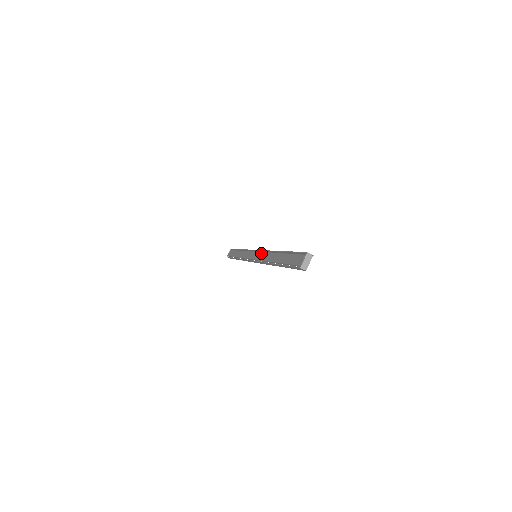
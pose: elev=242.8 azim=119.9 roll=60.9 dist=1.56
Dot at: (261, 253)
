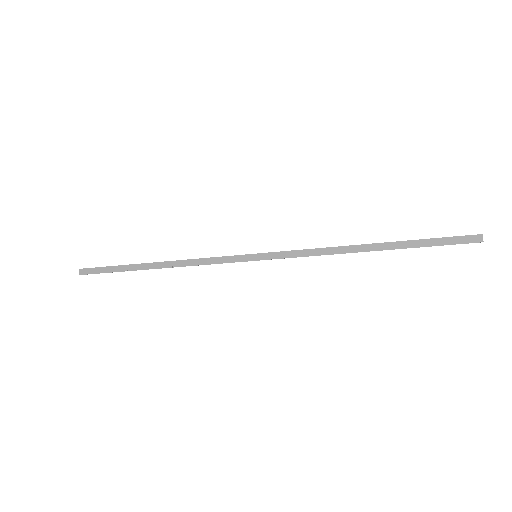
Dot at: occluded
